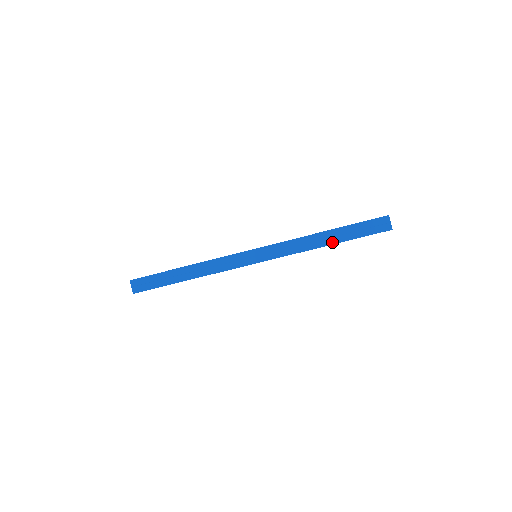
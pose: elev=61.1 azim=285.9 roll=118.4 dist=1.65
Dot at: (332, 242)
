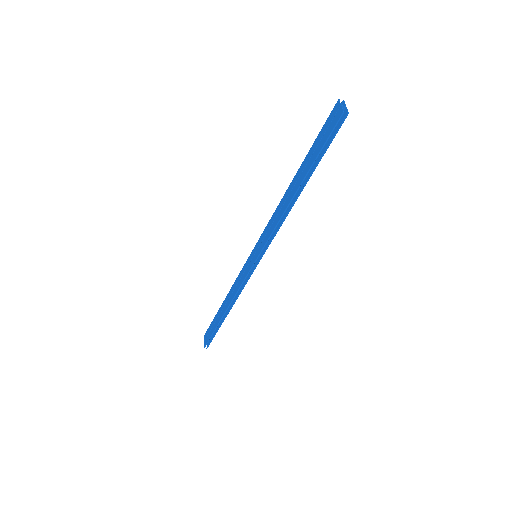
Dot at: (297, 187)
